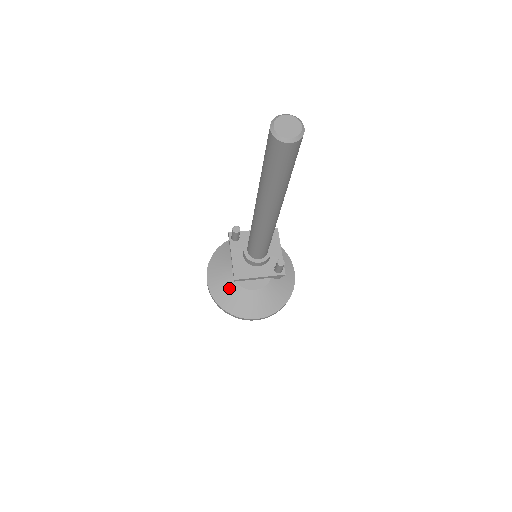
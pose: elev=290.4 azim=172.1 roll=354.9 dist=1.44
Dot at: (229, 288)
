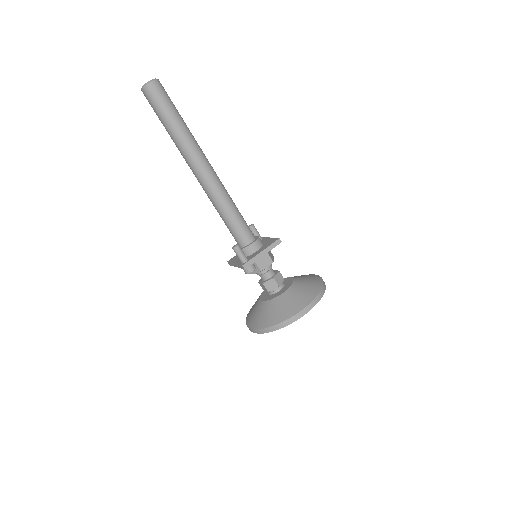
Dot at: occluded
